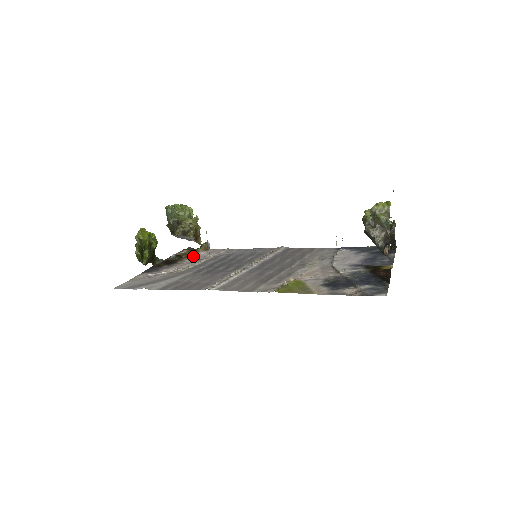
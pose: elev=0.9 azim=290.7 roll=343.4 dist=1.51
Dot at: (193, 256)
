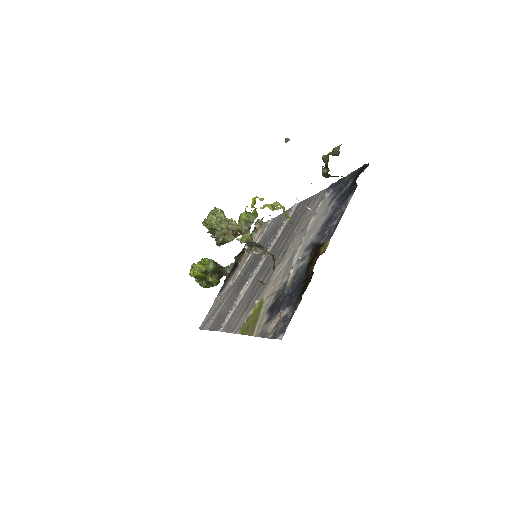
Dot at: occluded
